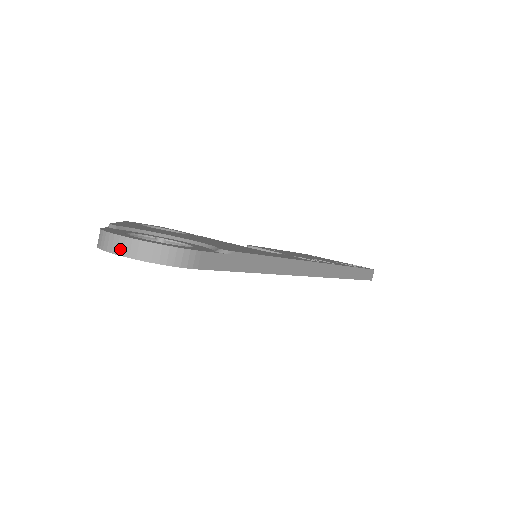
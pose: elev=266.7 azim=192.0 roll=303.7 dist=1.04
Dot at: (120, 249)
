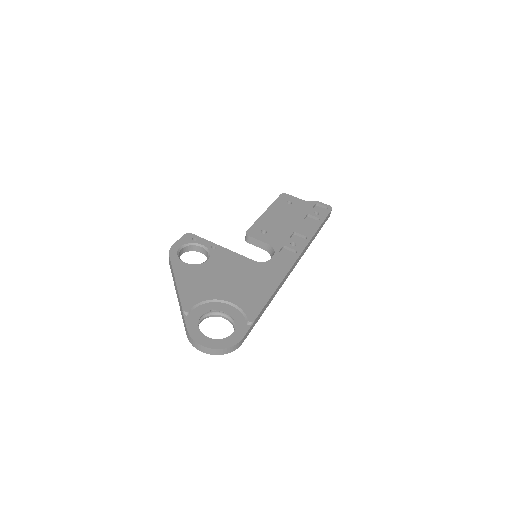
Dot at: (206, 351)
